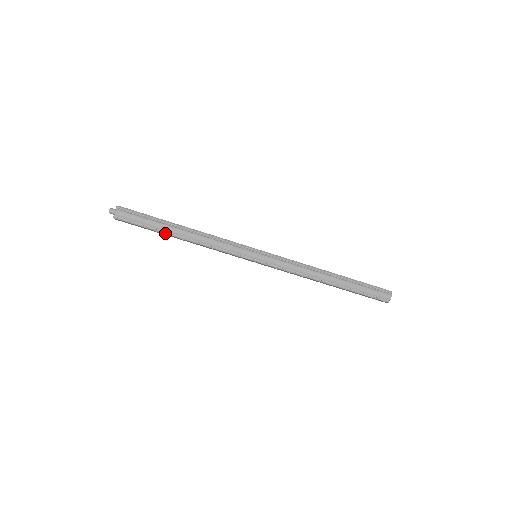
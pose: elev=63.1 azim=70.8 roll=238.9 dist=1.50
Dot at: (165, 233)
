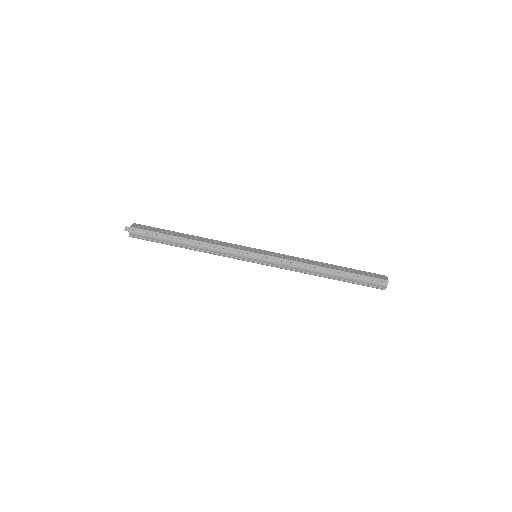
Dot at: occluded
